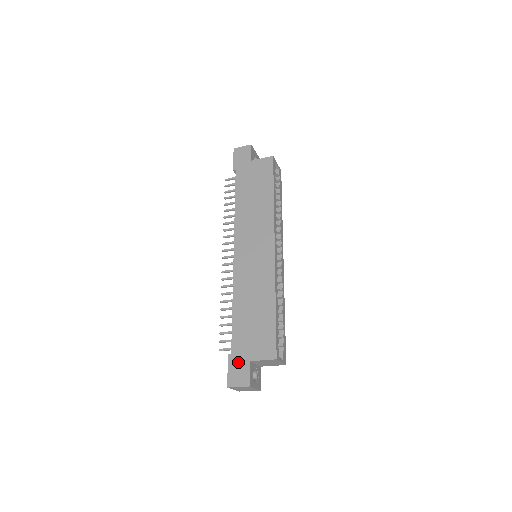
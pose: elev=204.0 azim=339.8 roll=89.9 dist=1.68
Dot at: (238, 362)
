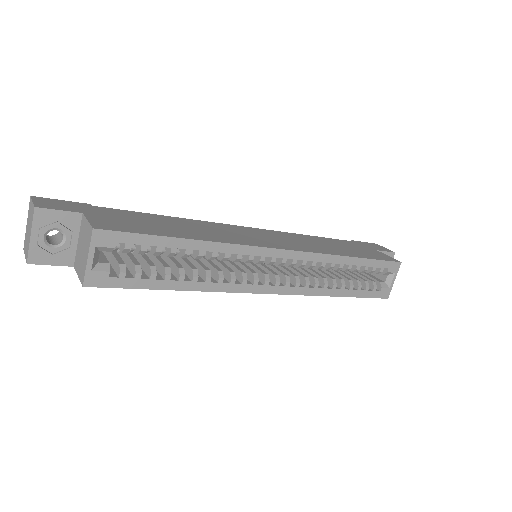
Dot at: (79, 206)
